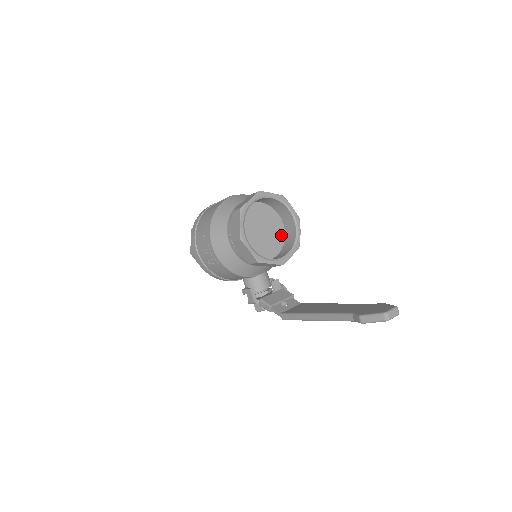
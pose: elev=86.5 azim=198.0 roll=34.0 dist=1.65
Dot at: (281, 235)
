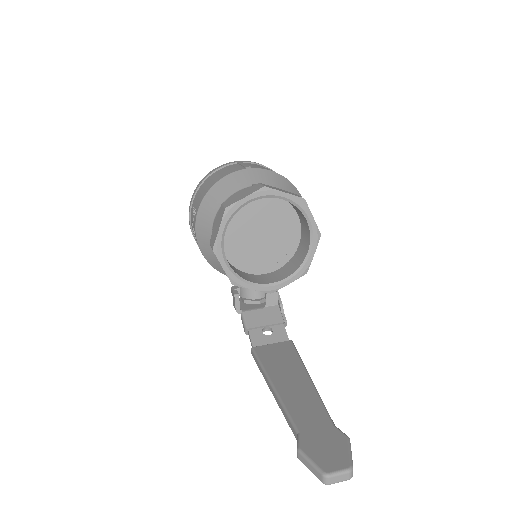
Dot at: (292, 244)
